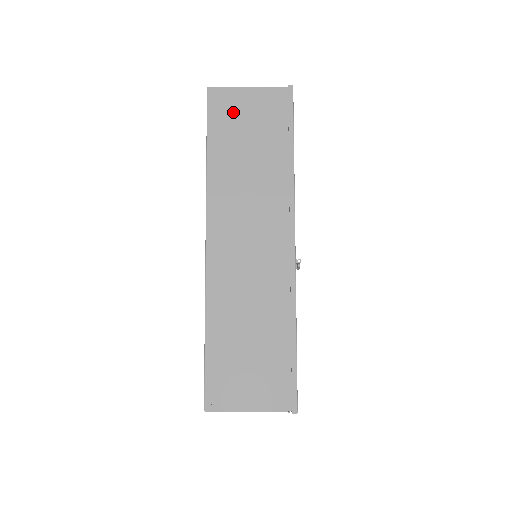
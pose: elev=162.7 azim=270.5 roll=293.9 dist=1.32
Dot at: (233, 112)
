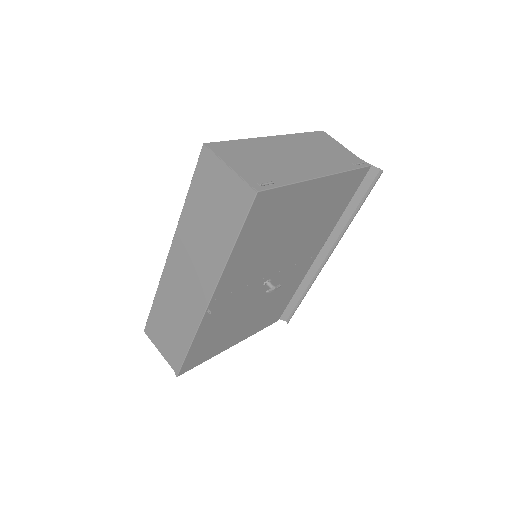
Dot at: (211, 179)
